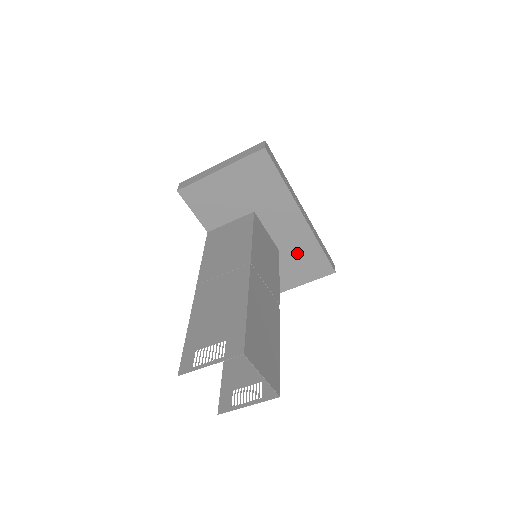
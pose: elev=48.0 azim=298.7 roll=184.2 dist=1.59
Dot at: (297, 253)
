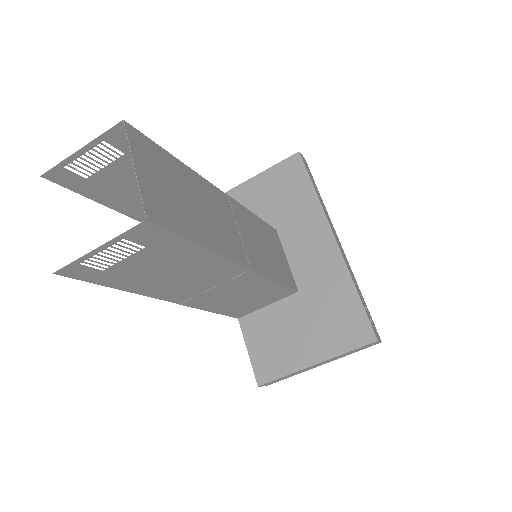
Dot at: (322, 298)
